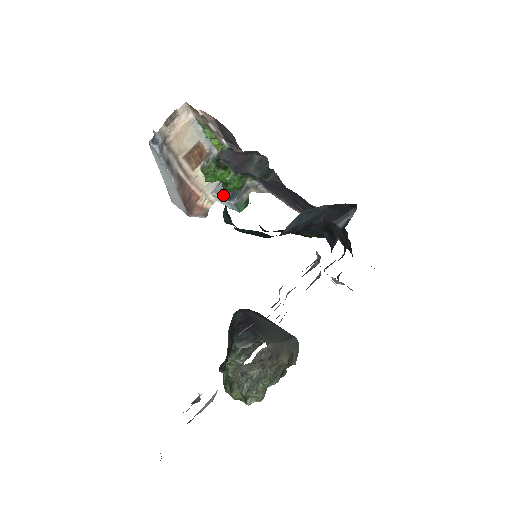
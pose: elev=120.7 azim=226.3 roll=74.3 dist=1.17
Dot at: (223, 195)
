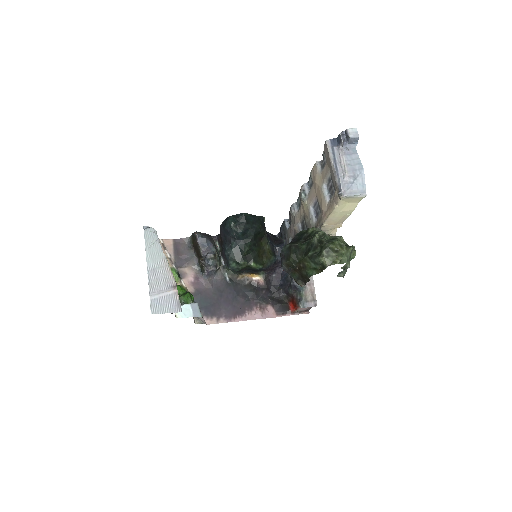
Dot at: (184, 304)
